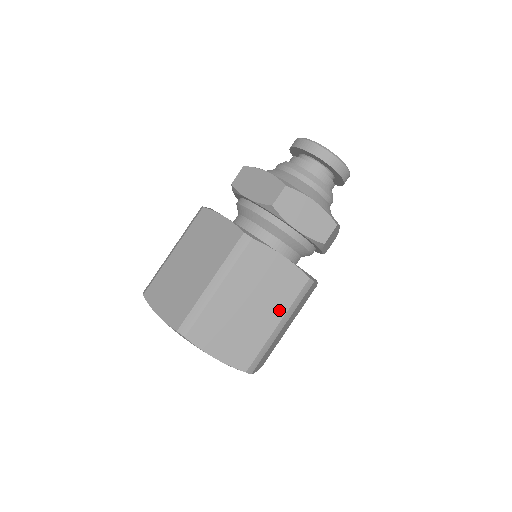
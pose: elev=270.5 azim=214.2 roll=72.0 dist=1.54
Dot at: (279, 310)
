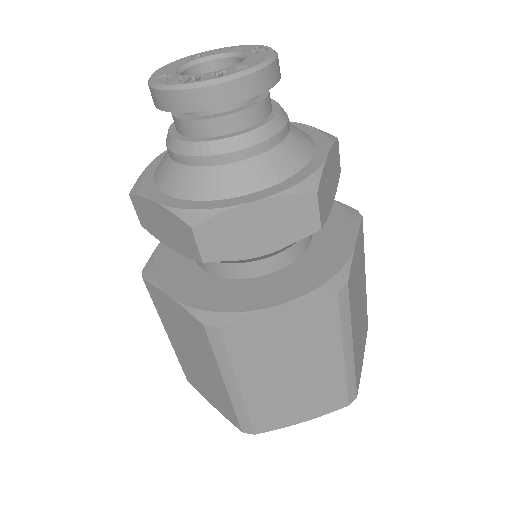
Dot at: (363, 270)
